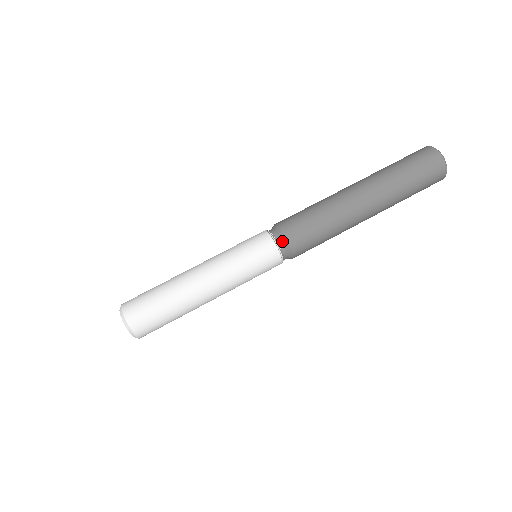
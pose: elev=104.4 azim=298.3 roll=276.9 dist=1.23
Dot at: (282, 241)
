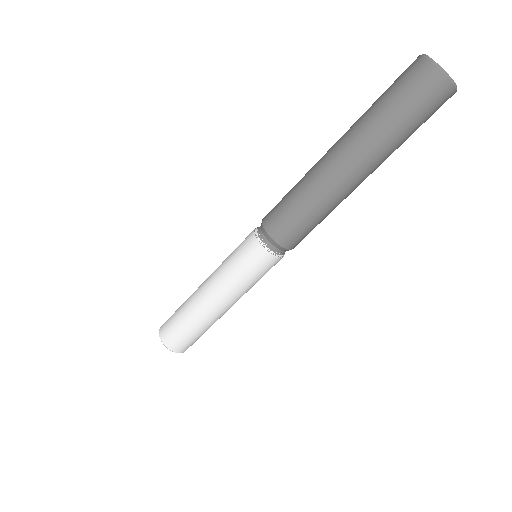
Dot at: (274, 245)
